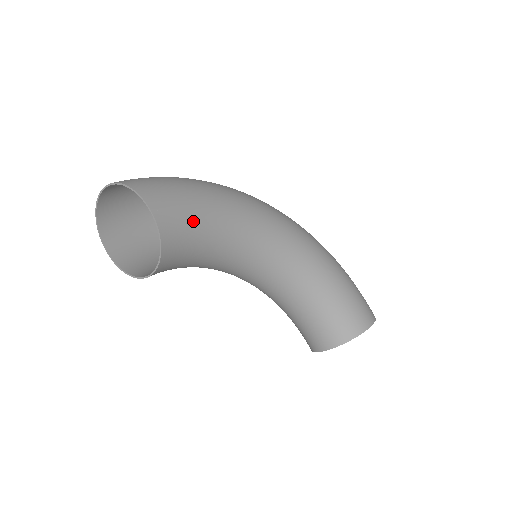
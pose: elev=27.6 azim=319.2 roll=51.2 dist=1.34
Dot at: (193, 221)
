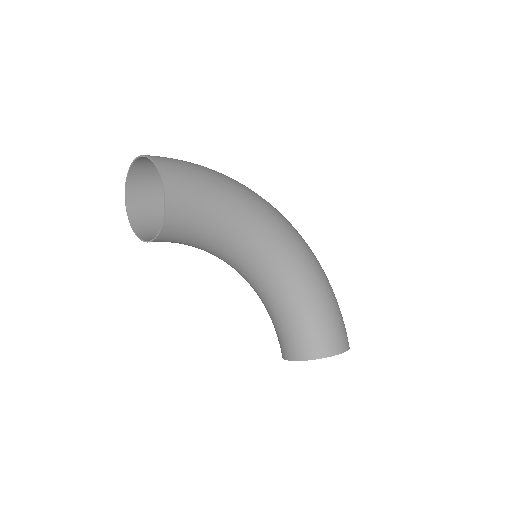
Dot at: (200, 208)
